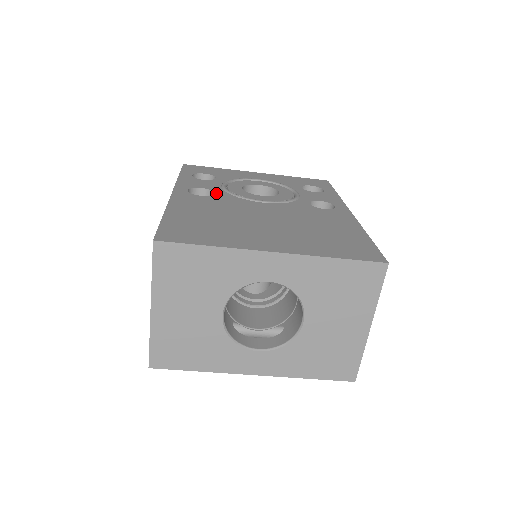
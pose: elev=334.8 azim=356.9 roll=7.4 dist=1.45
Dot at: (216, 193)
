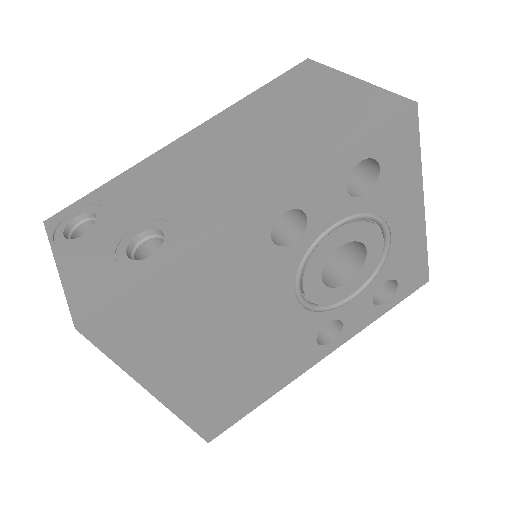
Dot at: (296, 245)
